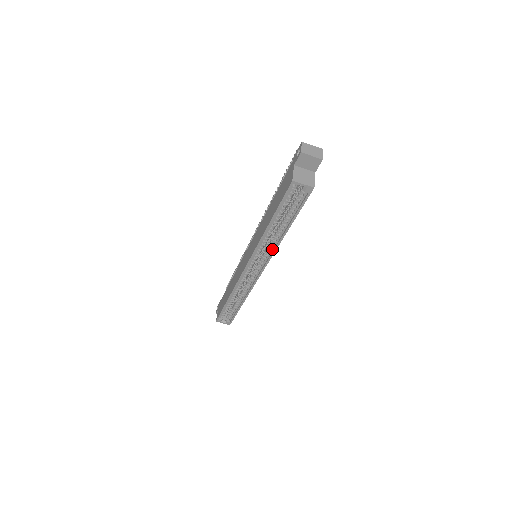
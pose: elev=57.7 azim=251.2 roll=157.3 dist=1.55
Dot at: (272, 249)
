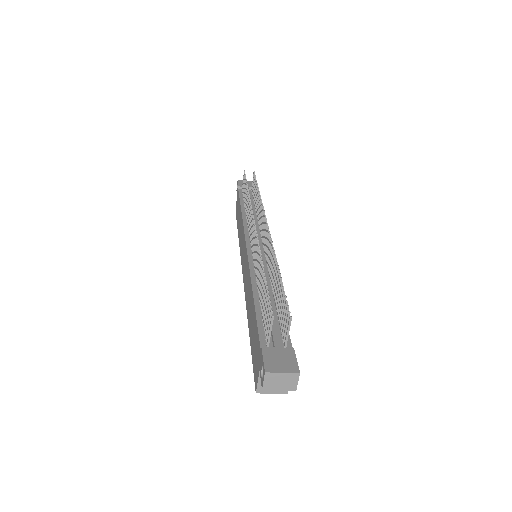
Dot at: occluded
